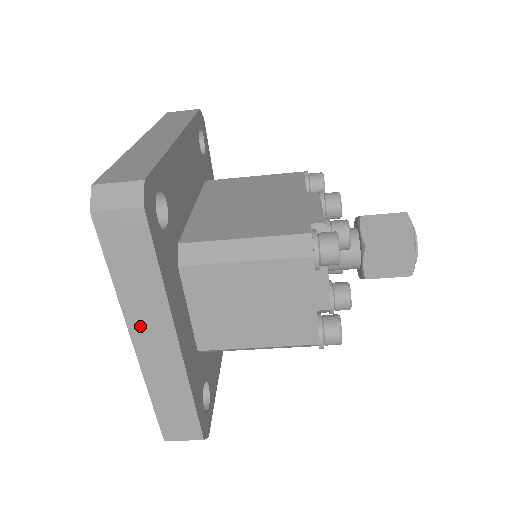
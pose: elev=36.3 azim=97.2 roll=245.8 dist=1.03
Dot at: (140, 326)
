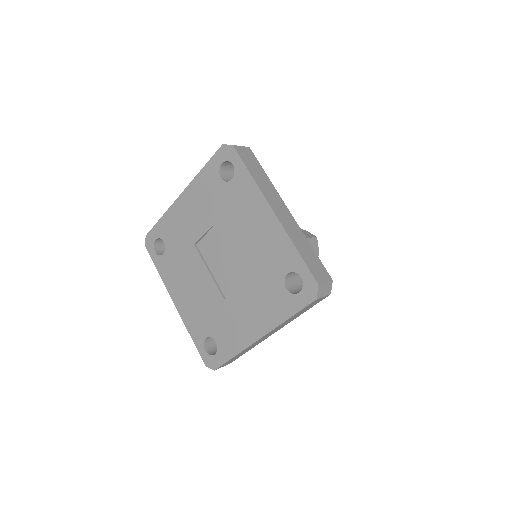
Dot at: (273, 331)
